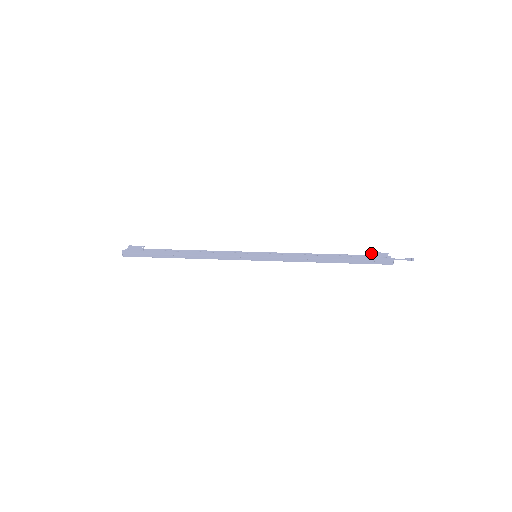
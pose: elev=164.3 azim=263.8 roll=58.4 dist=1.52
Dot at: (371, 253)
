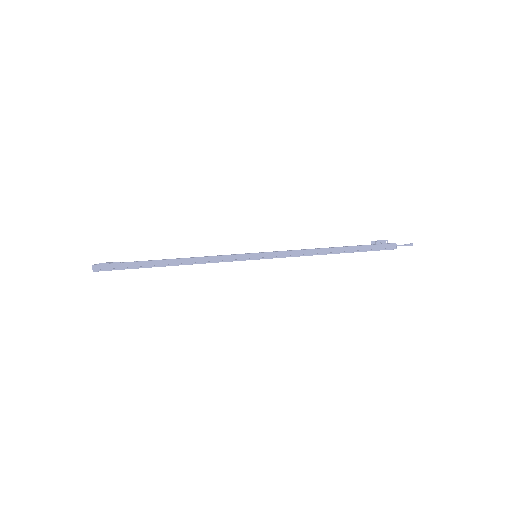
Dot at: (371, 242)
